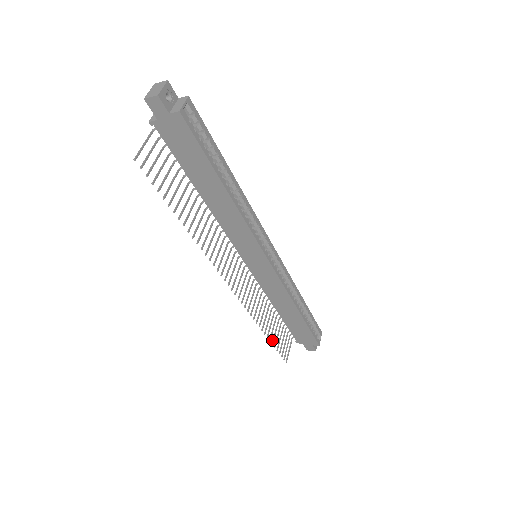
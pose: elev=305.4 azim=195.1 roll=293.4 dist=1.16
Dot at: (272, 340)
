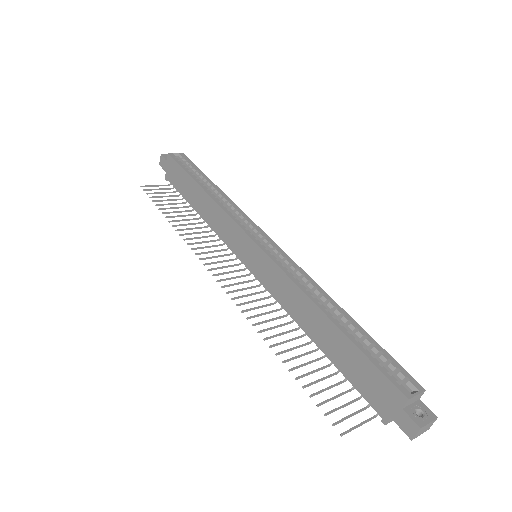
Dot at: (299, 377)
